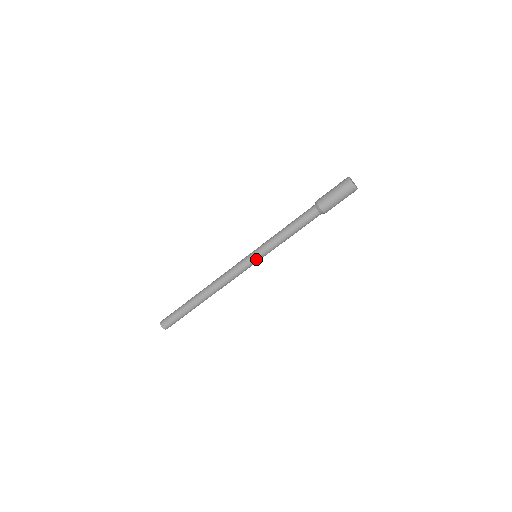
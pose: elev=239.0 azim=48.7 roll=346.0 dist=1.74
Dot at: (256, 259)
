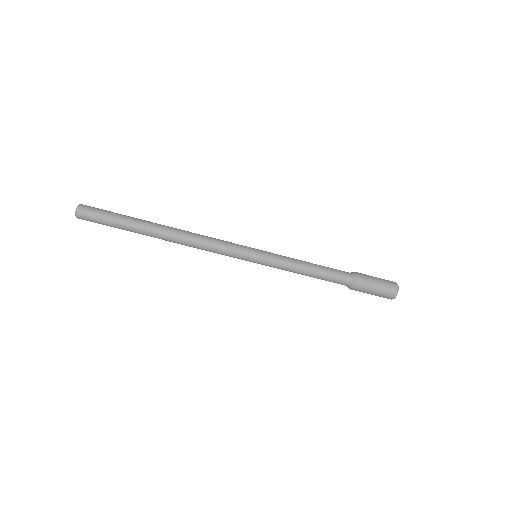
Dot at: (256, 257)
